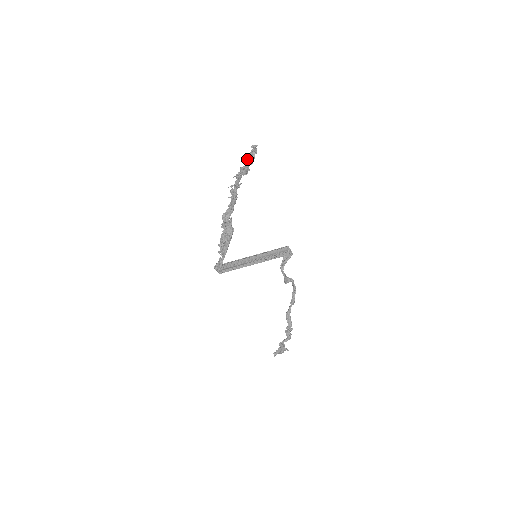
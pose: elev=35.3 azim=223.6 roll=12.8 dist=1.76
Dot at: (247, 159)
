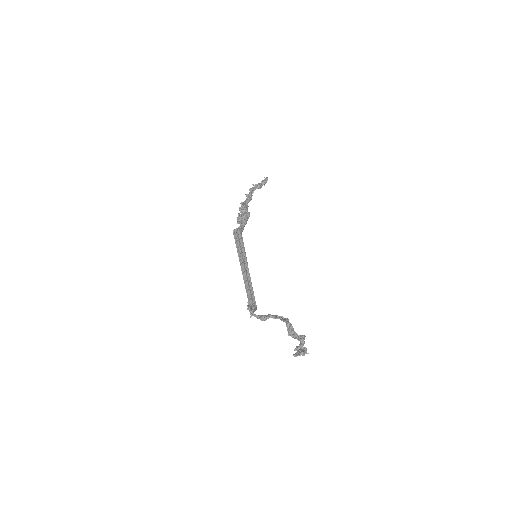
Dot at: (261, 181)
